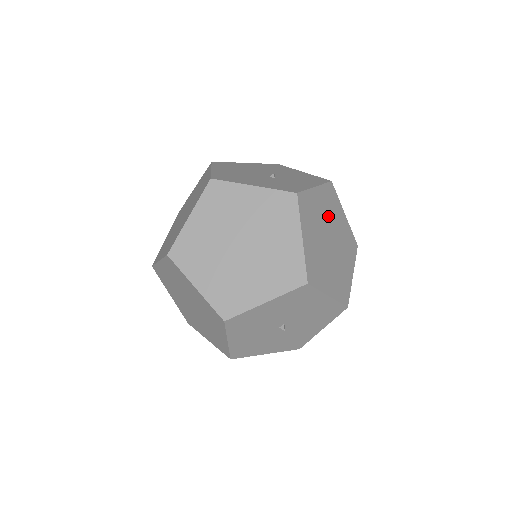
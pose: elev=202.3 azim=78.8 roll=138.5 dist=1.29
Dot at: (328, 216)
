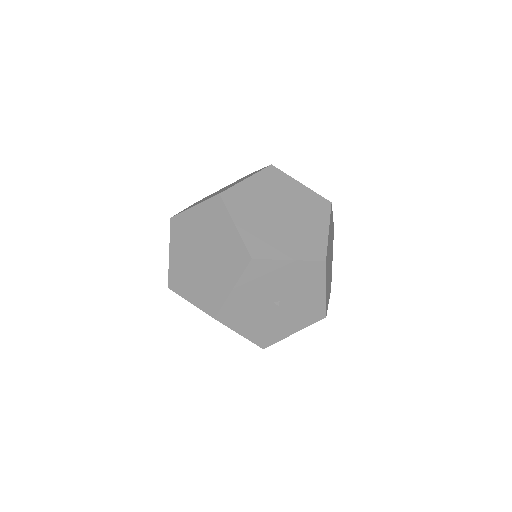
Dot at: (331, 243)
